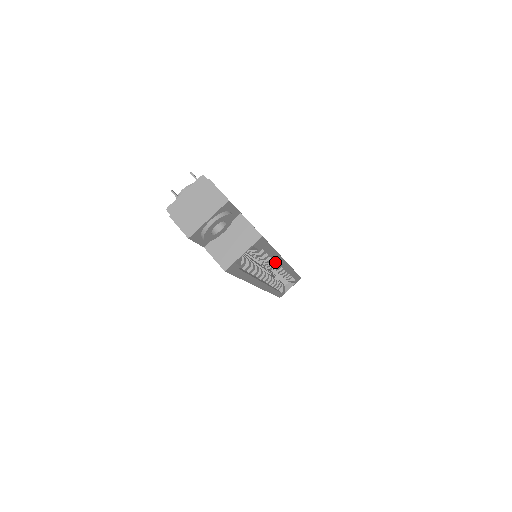
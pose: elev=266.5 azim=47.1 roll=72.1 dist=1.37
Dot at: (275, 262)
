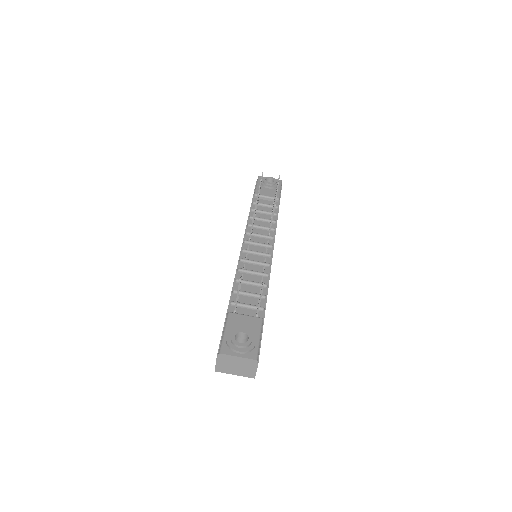
Dot at: occluded
